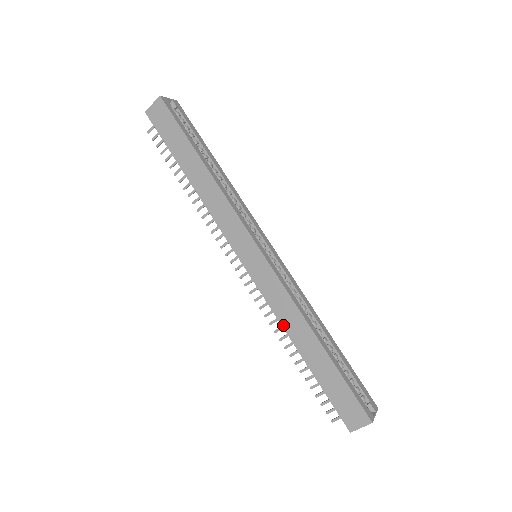
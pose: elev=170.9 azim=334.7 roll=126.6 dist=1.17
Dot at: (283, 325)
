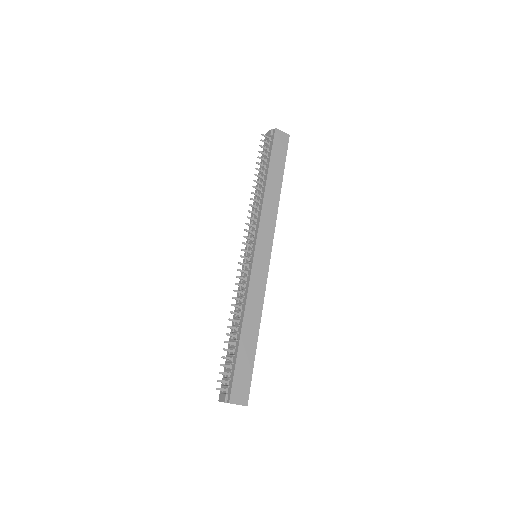
Dot at: (247, 306)
